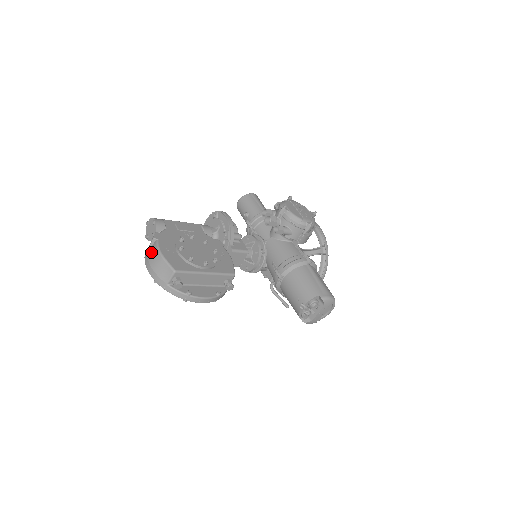
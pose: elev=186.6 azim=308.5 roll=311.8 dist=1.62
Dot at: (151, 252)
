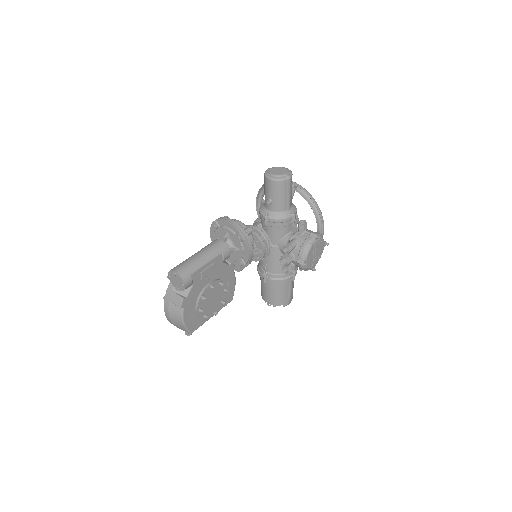
Dot at: (174, 312)
